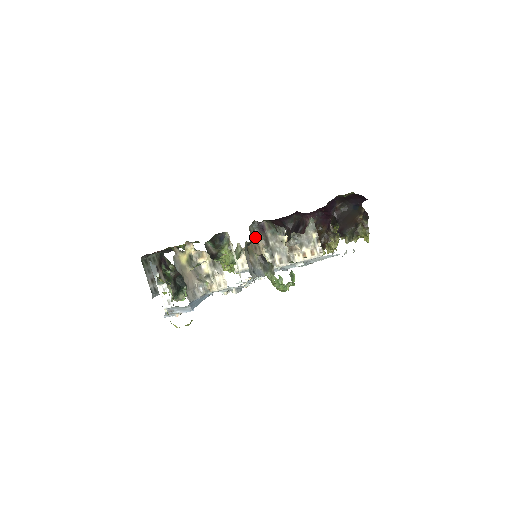
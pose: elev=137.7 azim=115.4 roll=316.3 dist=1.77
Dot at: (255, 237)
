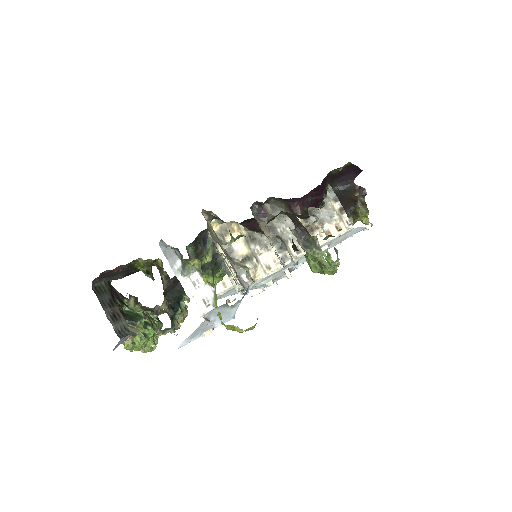
Dot at: (259, 224)
